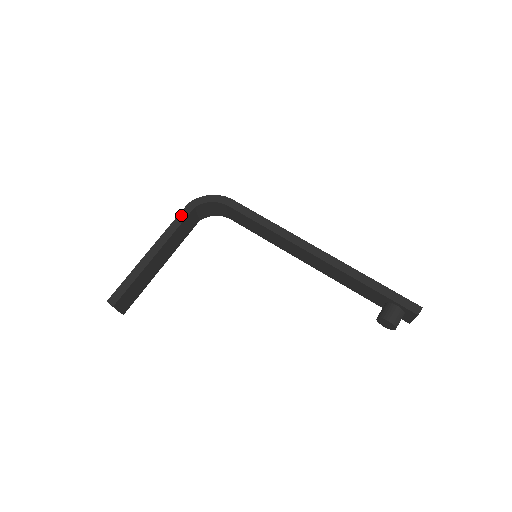
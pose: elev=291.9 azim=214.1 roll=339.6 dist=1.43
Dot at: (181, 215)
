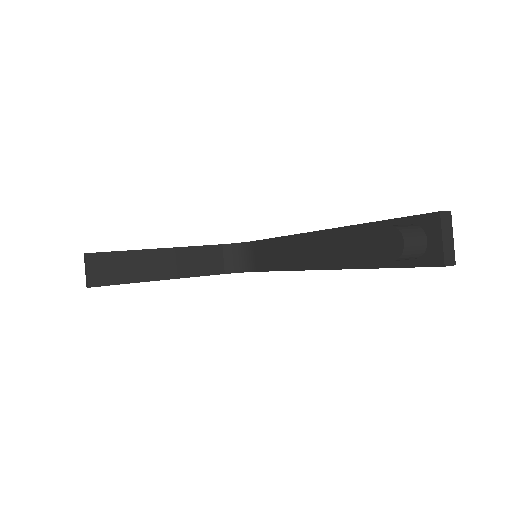
Dot at: occluded
